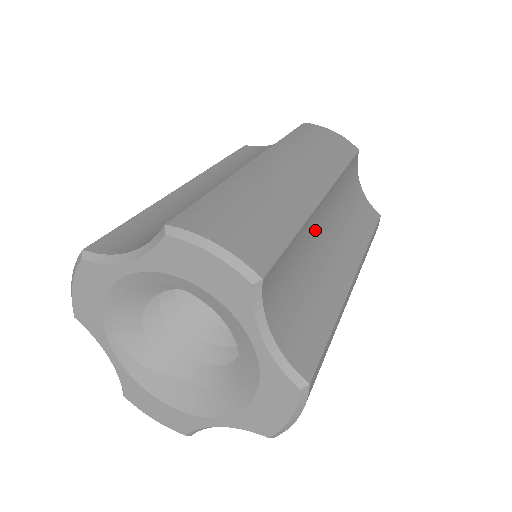
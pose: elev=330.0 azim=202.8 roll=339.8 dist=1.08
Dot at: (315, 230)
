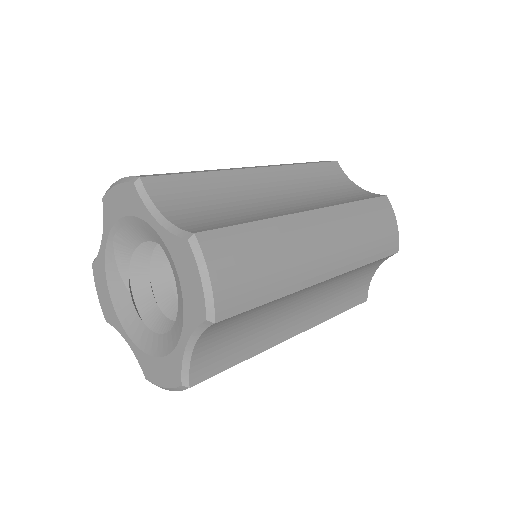
Dot at: (296, 295)
